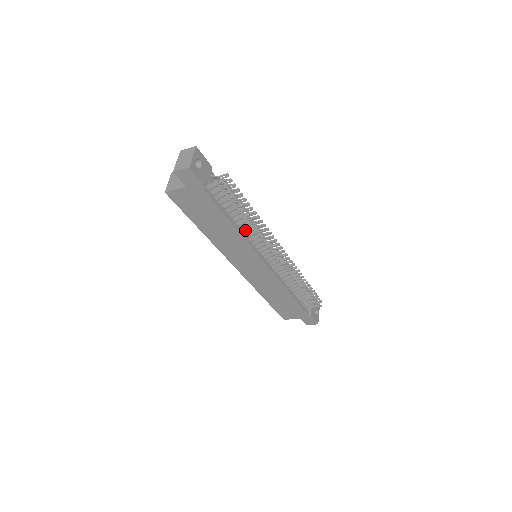
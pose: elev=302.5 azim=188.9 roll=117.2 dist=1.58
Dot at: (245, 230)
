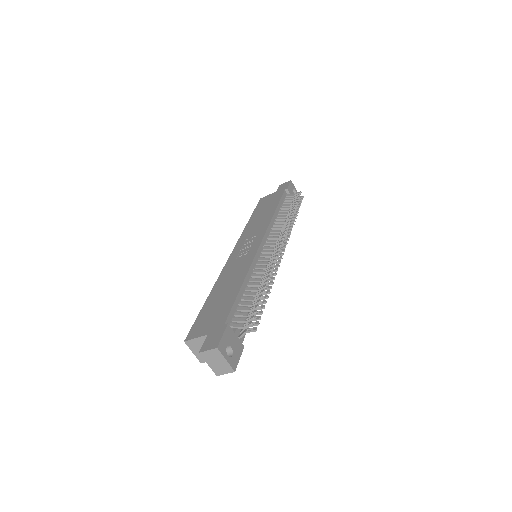
Dot at: occluded
